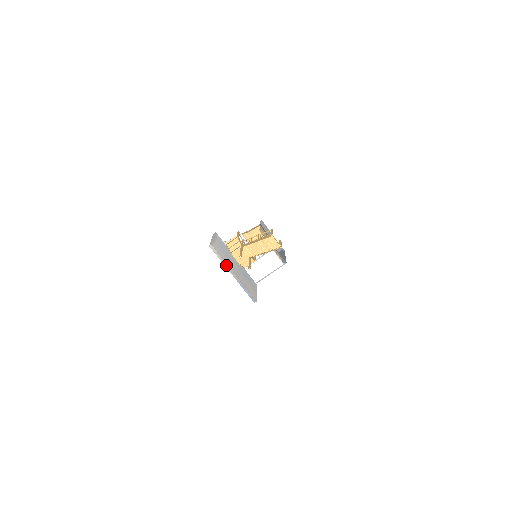
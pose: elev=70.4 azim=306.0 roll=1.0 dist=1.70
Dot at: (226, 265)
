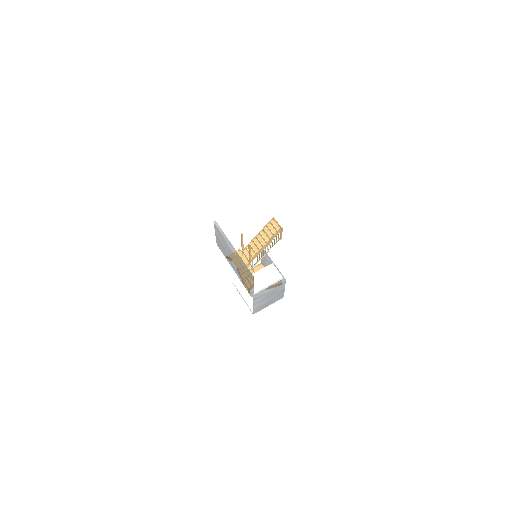
Dot at: (227, 239)
